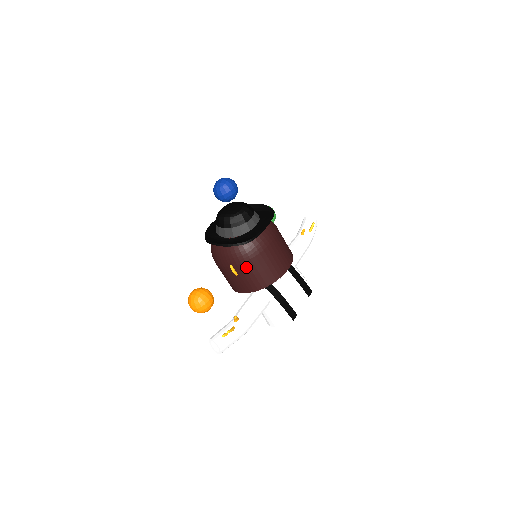
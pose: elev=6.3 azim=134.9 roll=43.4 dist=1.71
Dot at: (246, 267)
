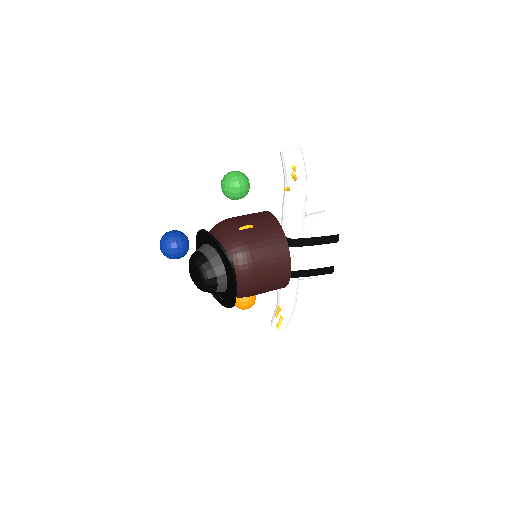
Dot at: occluded
